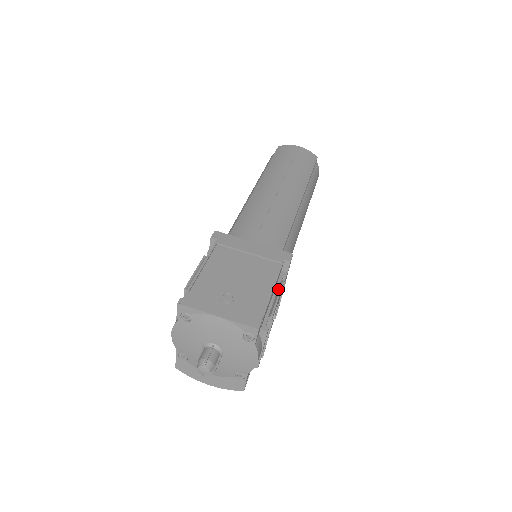
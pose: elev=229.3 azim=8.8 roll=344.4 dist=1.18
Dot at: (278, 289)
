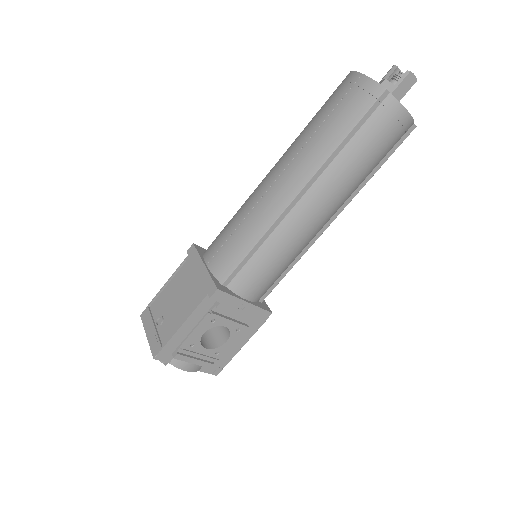
Dot at: (202, 320)
